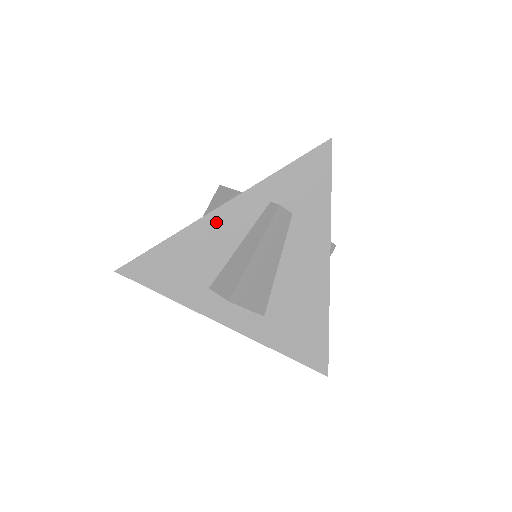
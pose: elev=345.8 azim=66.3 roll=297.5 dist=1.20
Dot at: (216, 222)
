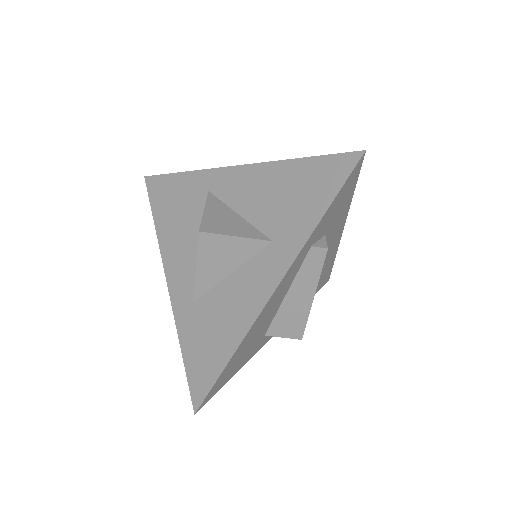
Dot at: (270, 304)
